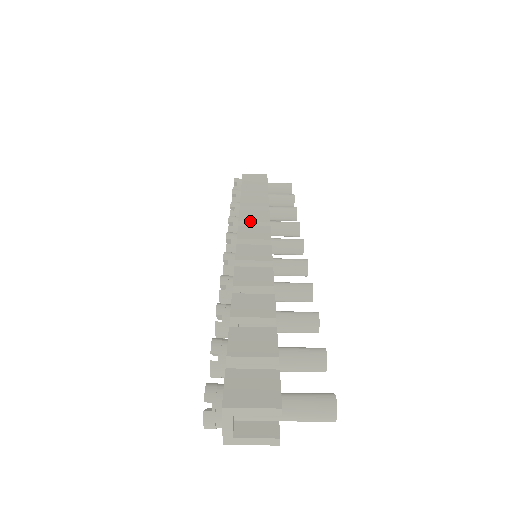
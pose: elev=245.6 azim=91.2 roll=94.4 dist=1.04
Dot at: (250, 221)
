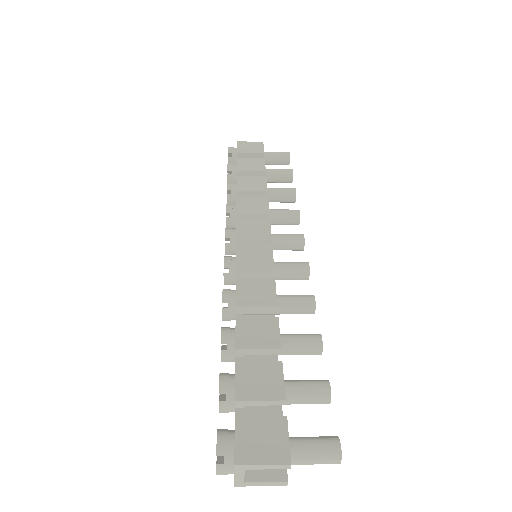
Dot at: (249, 213)
